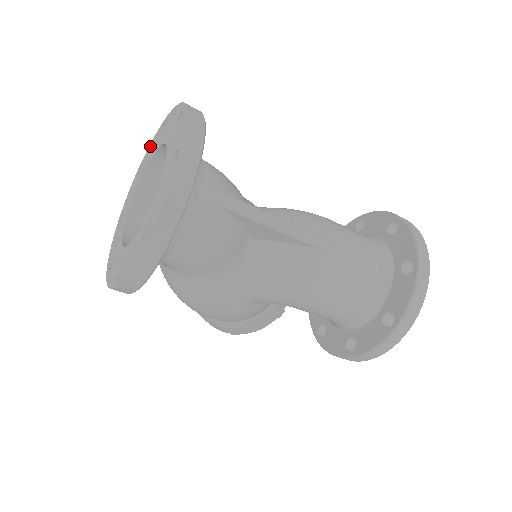
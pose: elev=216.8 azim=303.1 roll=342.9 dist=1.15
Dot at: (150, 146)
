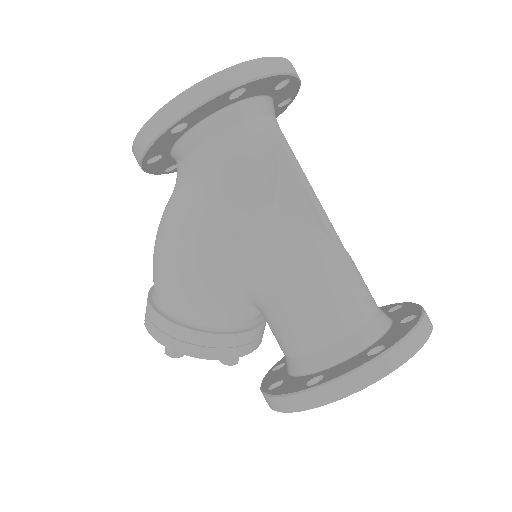
Dot at: occluded
